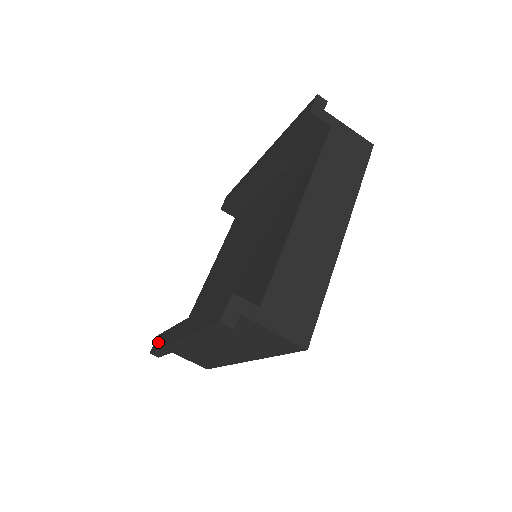
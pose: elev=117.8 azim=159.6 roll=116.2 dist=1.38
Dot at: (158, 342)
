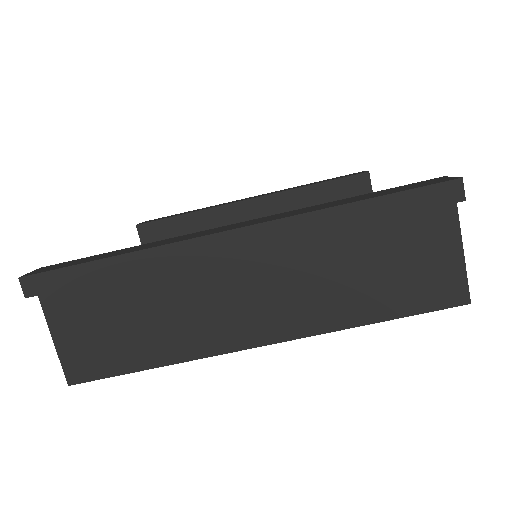
Dot at: (71, 262)
